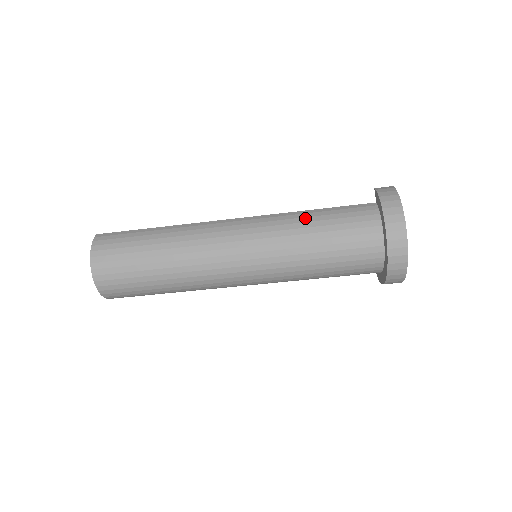
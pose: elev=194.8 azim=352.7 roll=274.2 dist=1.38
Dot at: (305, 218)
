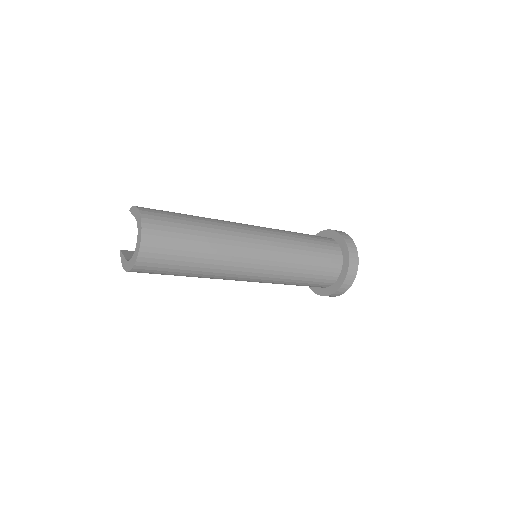
Dot at: occluded
